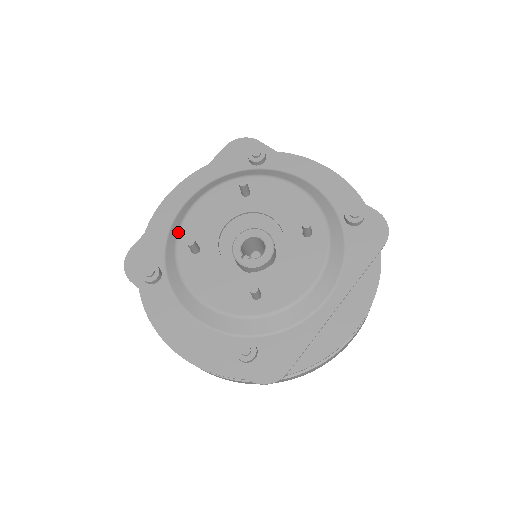
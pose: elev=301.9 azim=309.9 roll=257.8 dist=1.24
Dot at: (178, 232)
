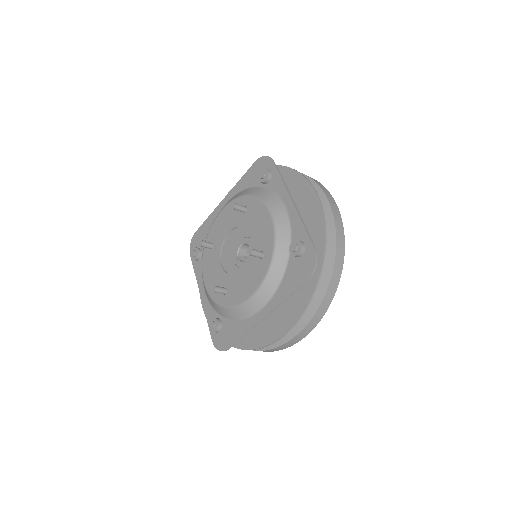
Dot at: (209, 230)
